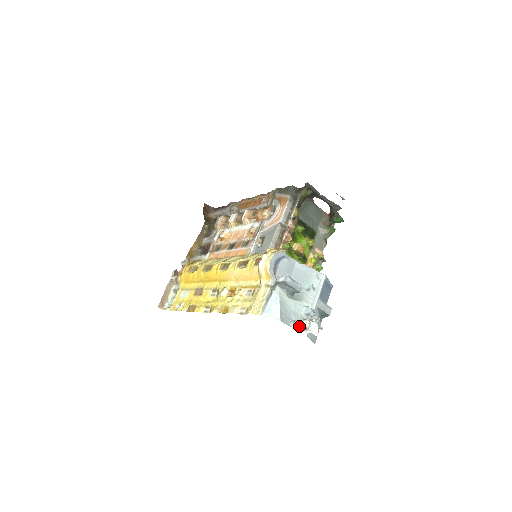
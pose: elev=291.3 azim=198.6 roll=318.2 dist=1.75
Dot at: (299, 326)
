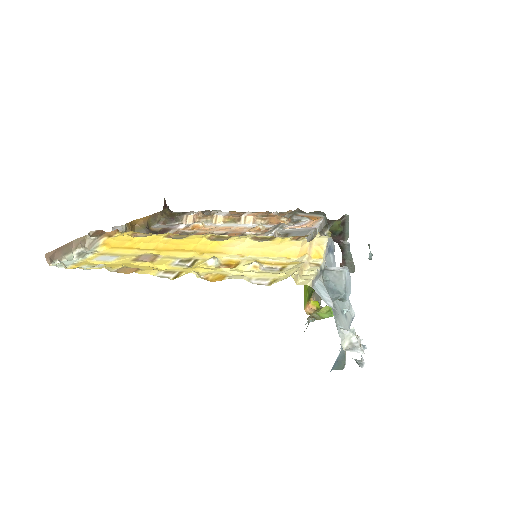
Dot at: (345, 339)
